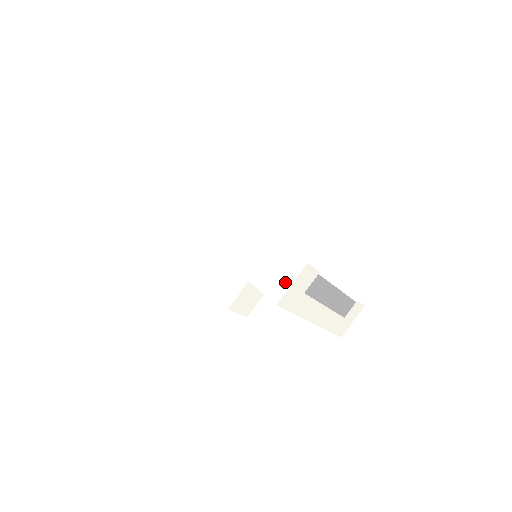
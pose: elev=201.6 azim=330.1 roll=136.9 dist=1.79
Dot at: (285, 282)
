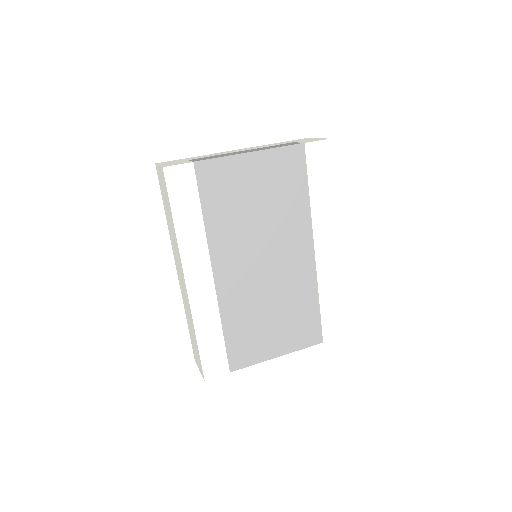
Dot at: (198, 364)
